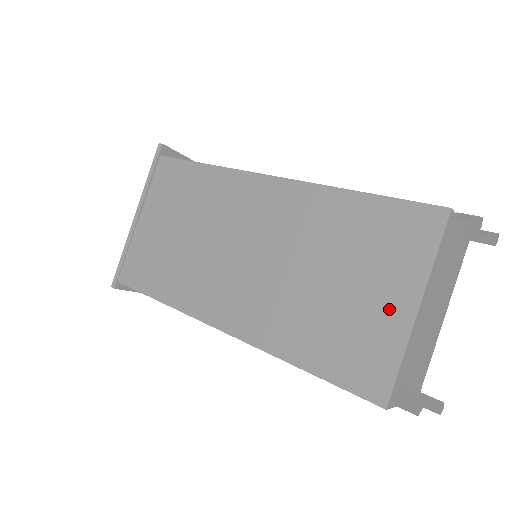
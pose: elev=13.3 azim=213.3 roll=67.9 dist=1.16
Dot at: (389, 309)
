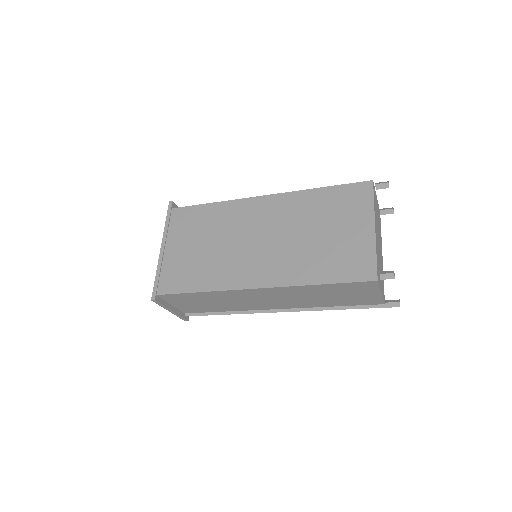
Dot at: (360, 234)
